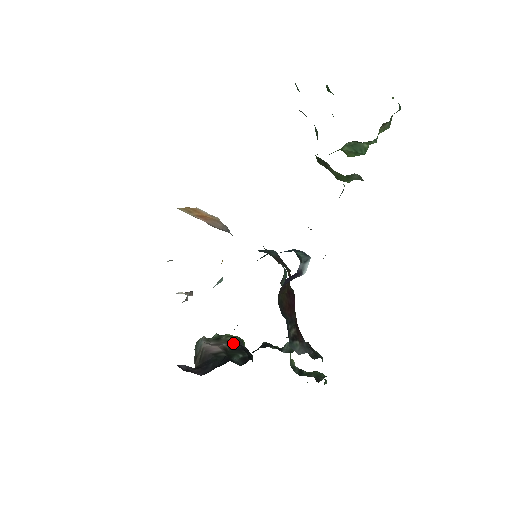
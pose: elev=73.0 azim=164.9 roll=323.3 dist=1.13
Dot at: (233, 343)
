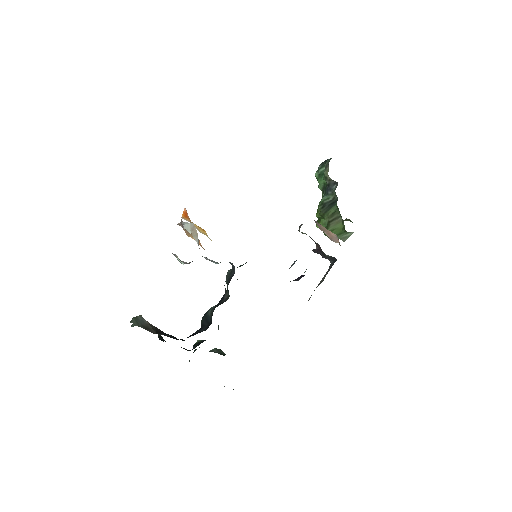
Dot at: (159, 335)
